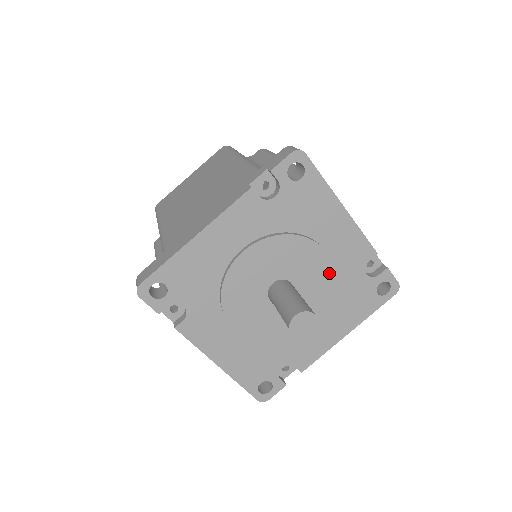
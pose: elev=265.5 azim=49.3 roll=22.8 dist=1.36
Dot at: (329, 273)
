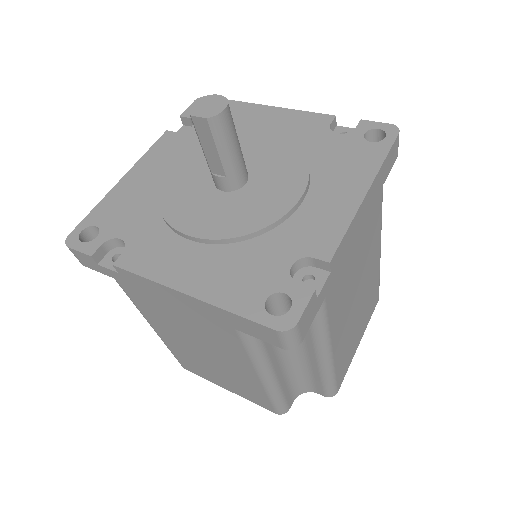
Dot at: (283, 145)
